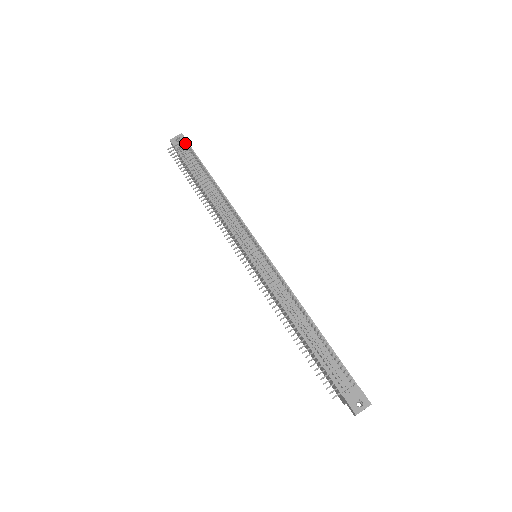
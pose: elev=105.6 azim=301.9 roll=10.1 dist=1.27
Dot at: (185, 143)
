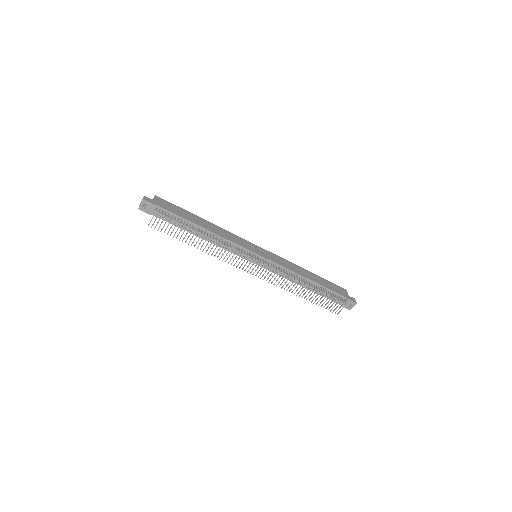
Dot at: occluded
